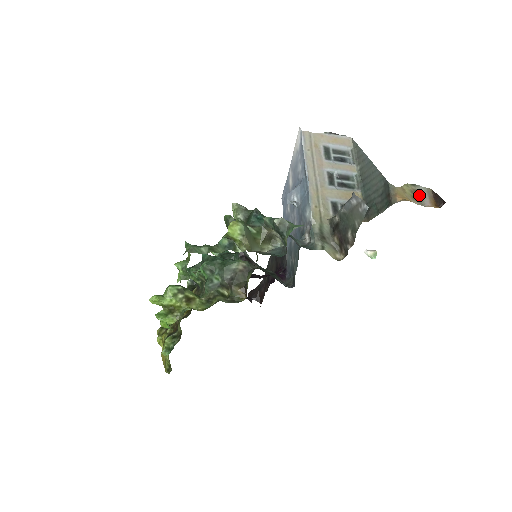
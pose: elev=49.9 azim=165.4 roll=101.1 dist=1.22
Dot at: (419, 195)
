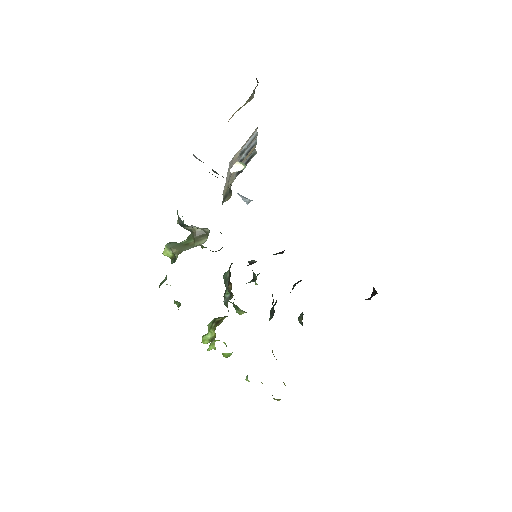
Dot at: (252, 97)
